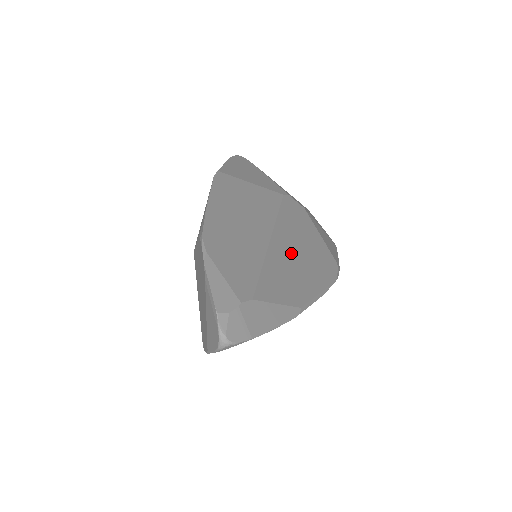
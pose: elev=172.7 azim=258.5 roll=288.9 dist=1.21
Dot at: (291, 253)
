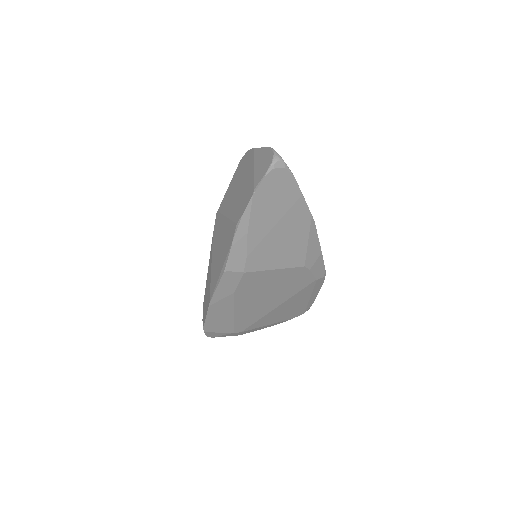
Dot at: occluded
